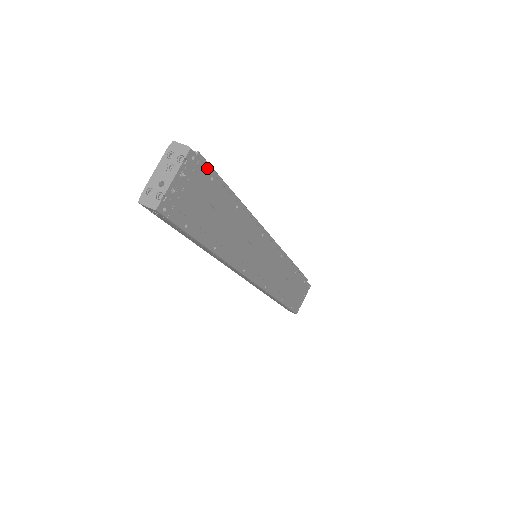
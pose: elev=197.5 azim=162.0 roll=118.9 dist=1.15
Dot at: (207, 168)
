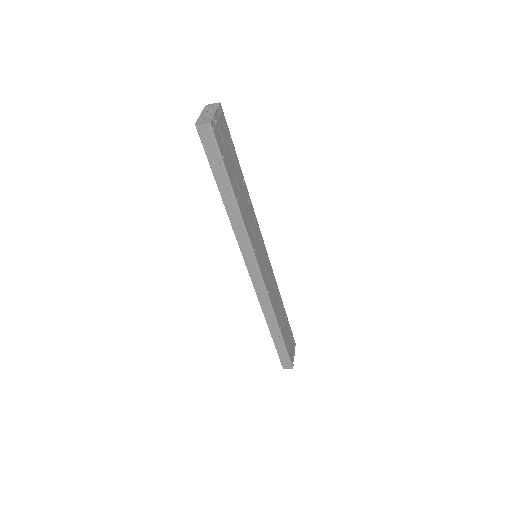
Dot at: occluded
